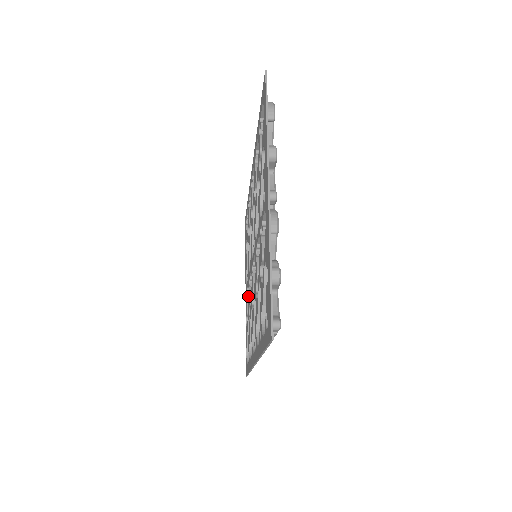
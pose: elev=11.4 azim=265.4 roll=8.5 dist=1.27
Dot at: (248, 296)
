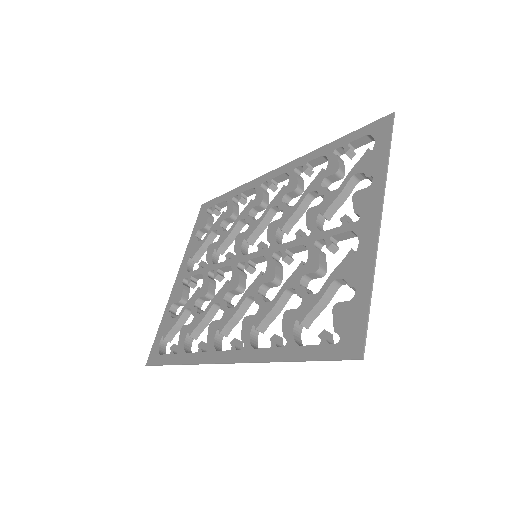
Dot at: (189, 284)
